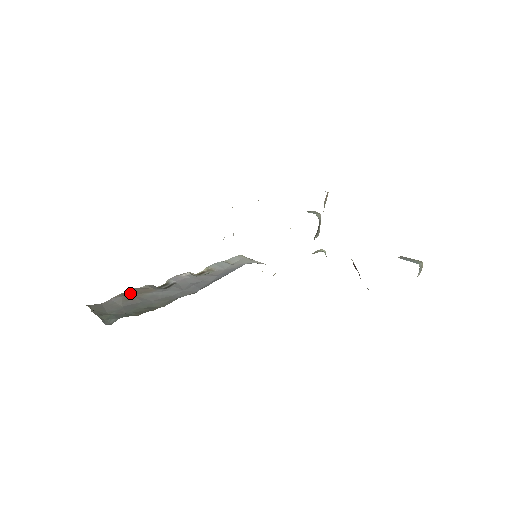
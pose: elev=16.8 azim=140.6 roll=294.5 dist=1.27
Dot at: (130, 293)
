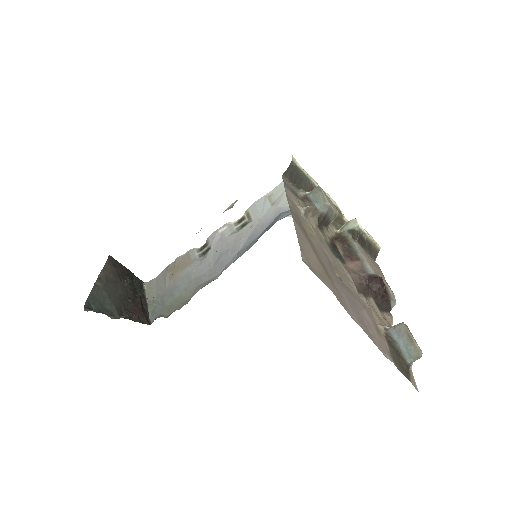
Dot at: (174, 267)
